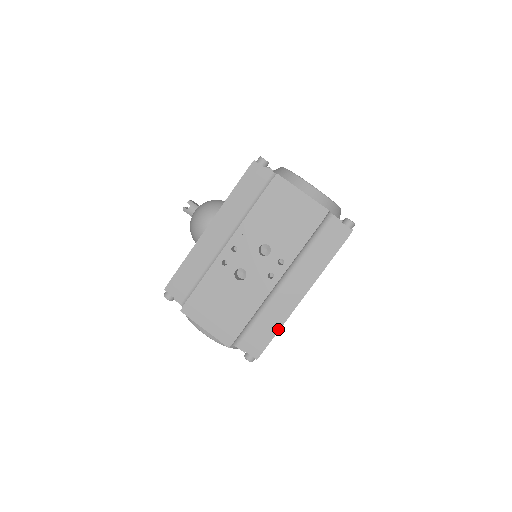
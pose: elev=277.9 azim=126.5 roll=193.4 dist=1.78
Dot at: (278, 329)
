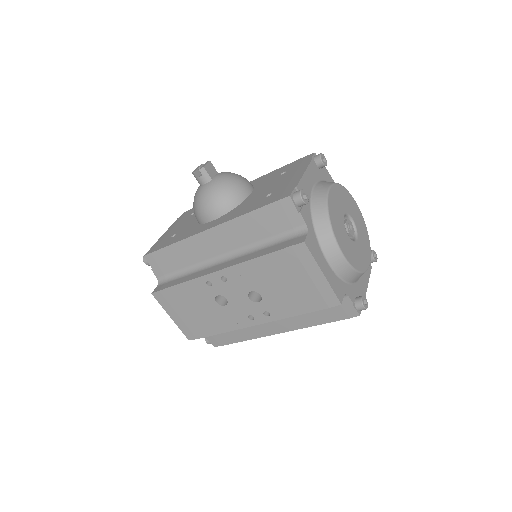
Dot at: (243, 340)
